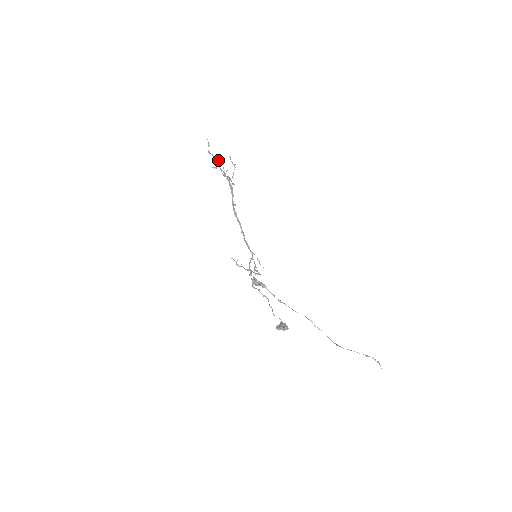
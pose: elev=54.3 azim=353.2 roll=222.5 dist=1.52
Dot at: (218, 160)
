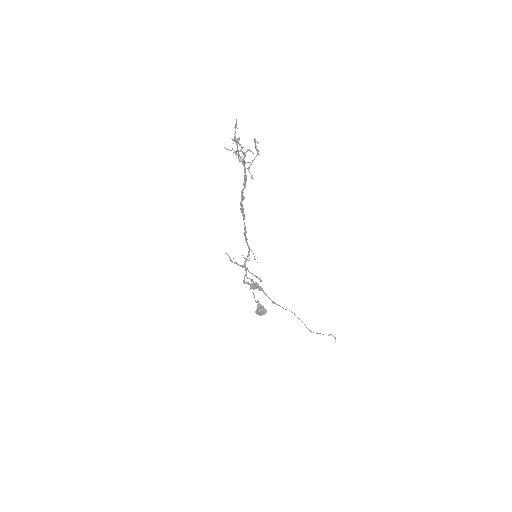
Dot at: (245, 152)
